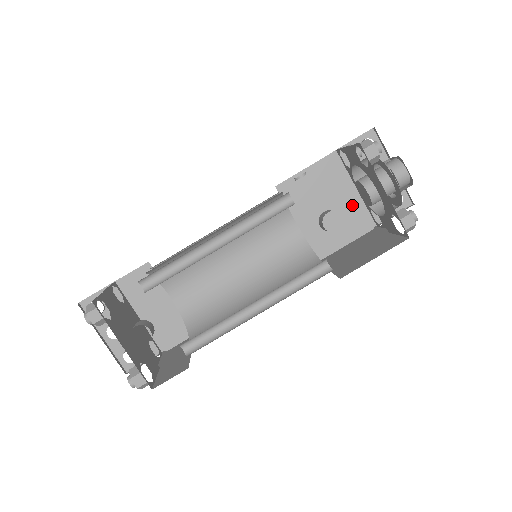
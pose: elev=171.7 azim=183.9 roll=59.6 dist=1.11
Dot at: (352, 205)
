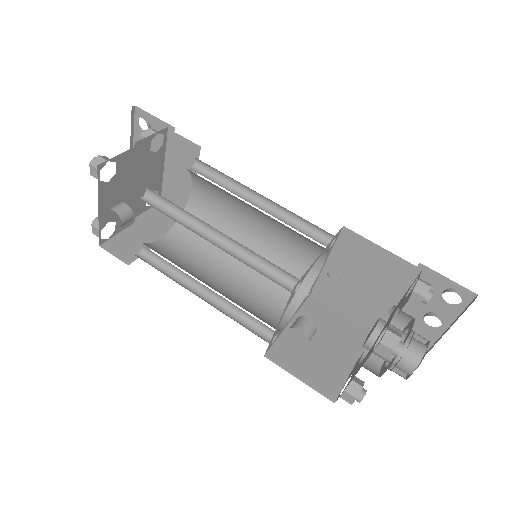
Dot at: (379, 305)
